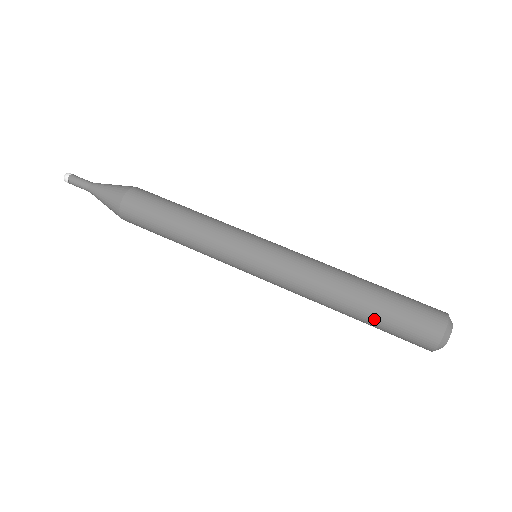
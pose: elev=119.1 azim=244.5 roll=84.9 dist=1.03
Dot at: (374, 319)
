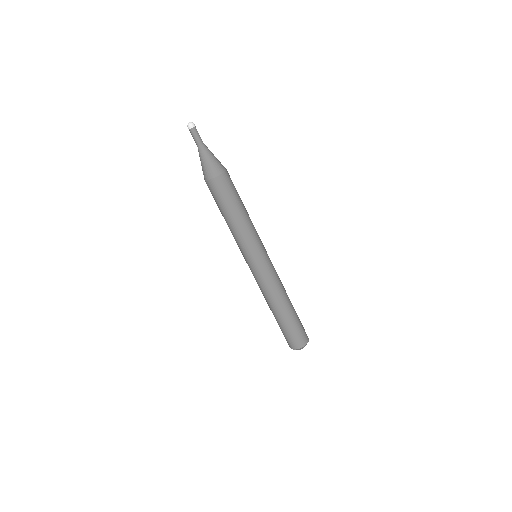
Dot at: (280, 323)
